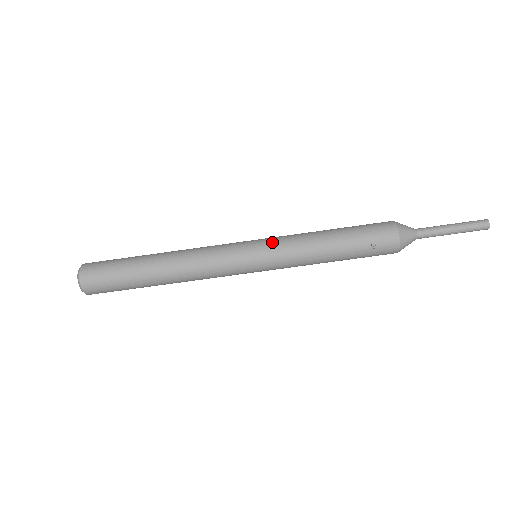
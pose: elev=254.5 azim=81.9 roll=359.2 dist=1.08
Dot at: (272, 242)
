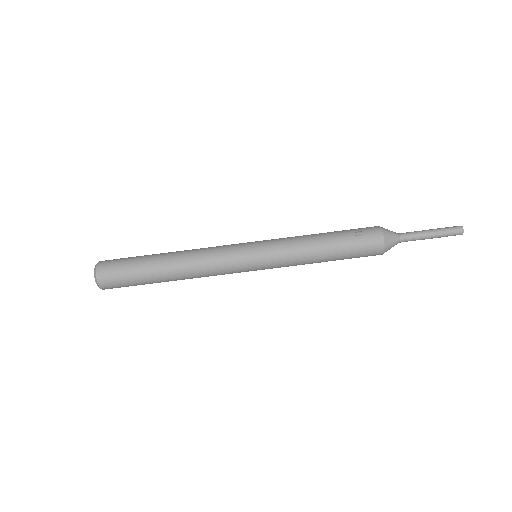
Dot at: occluded
